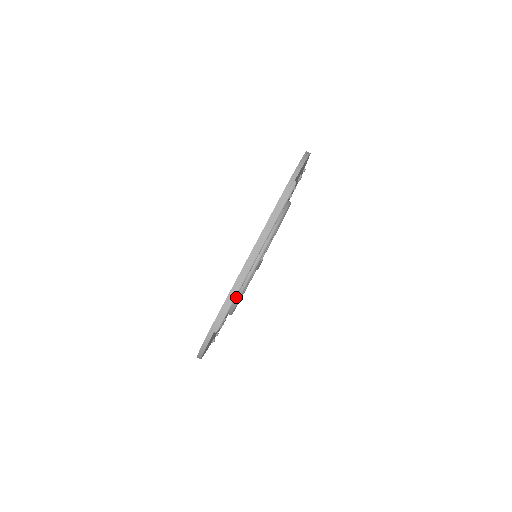
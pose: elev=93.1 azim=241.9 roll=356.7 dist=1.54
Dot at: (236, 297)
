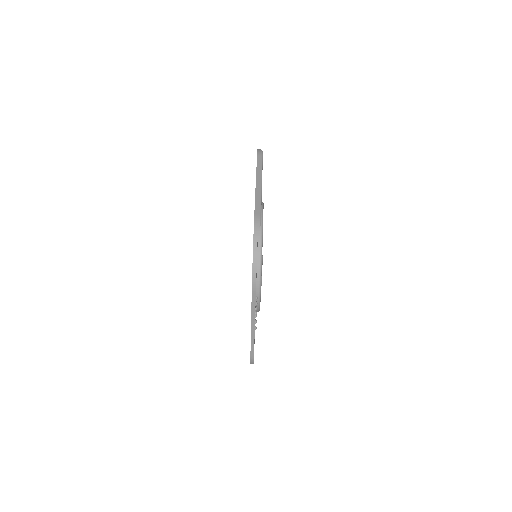
Dot at: (259, 249)
